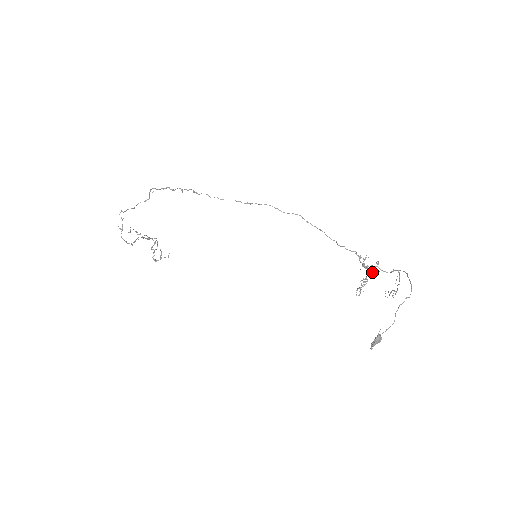
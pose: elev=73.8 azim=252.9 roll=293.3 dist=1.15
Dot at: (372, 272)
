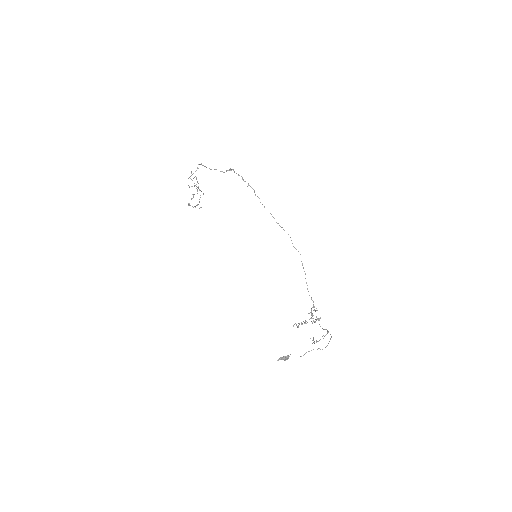
Dot at: (313, 320)
